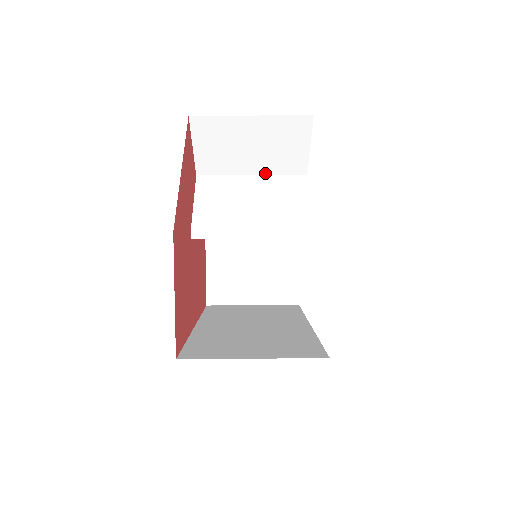
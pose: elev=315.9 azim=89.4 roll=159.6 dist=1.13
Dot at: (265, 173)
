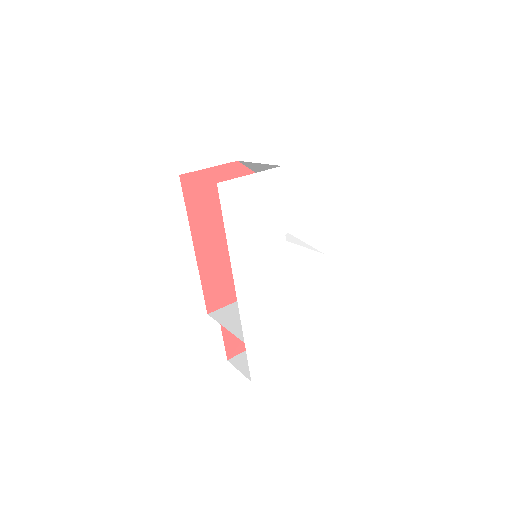
Dot at: (307, 246)
